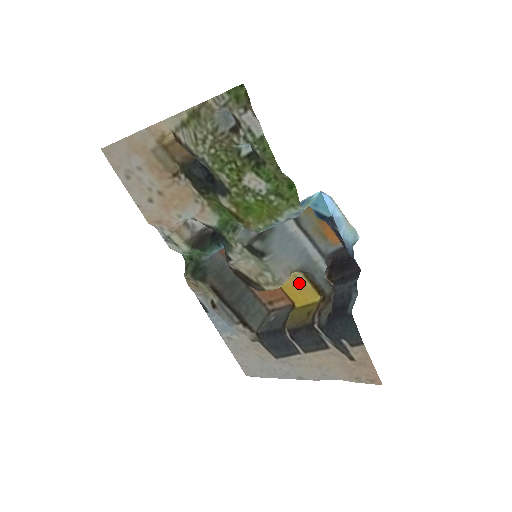
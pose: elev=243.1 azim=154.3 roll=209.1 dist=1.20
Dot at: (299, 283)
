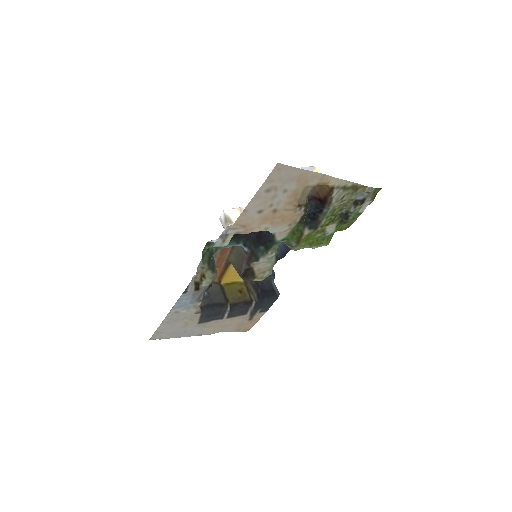
Dot at: occluded
